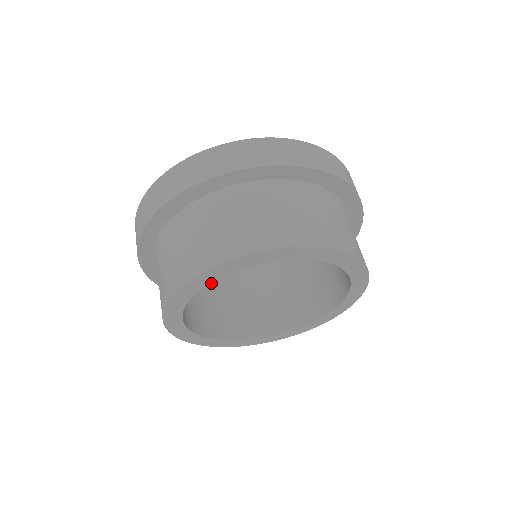
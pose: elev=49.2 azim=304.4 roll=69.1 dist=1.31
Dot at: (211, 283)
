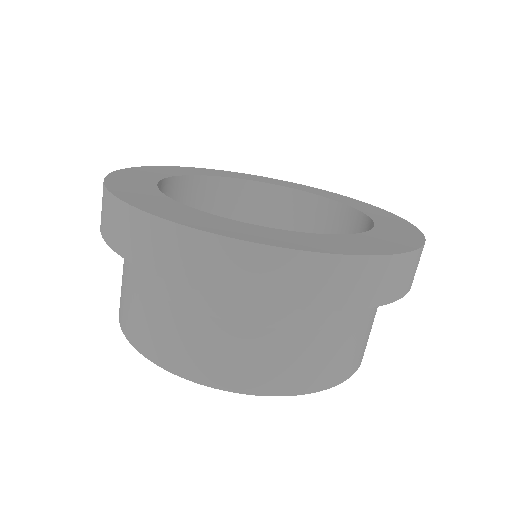
Dot at: occluded
